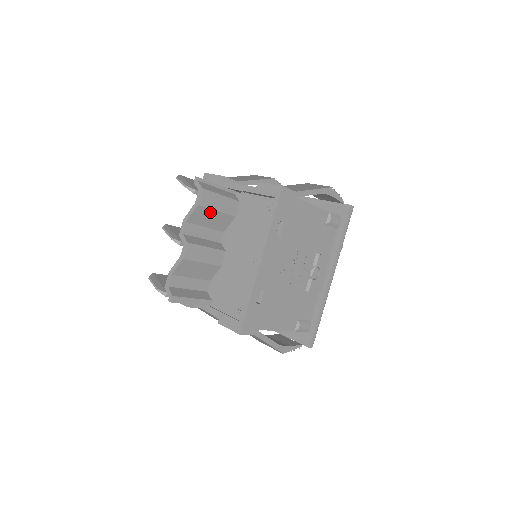
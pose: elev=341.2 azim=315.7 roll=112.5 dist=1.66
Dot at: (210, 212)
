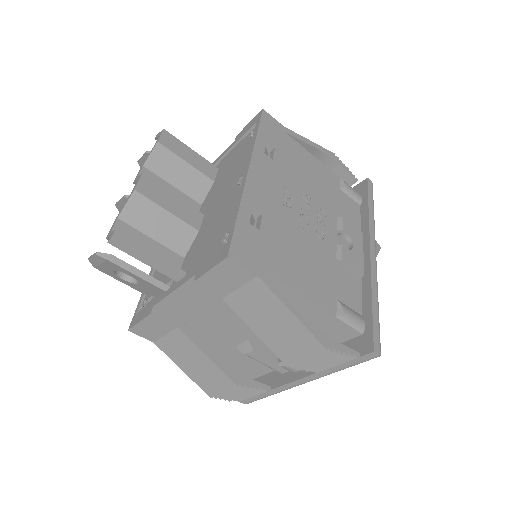
Dot at: (176, 161)
